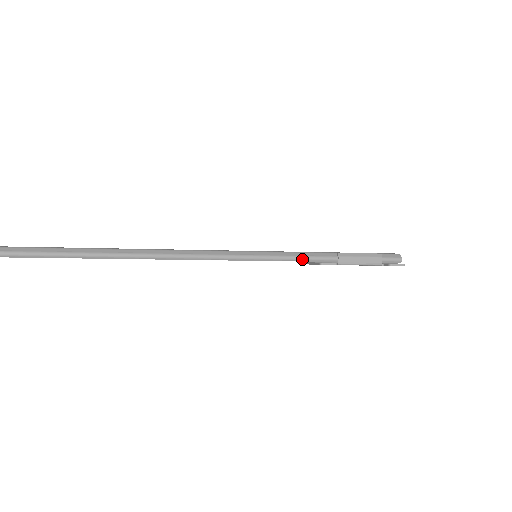
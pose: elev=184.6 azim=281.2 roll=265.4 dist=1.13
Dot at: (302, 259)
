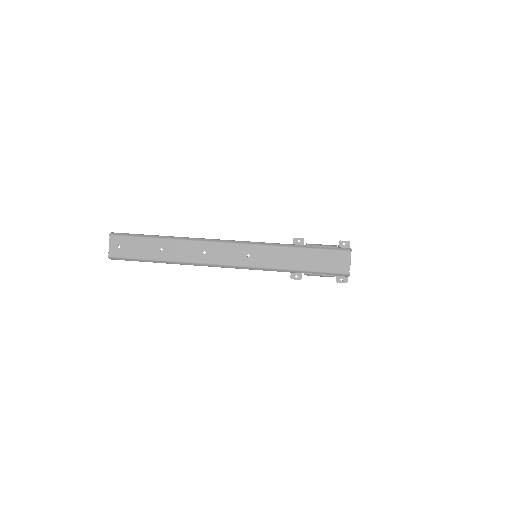
Dot at: occluded
